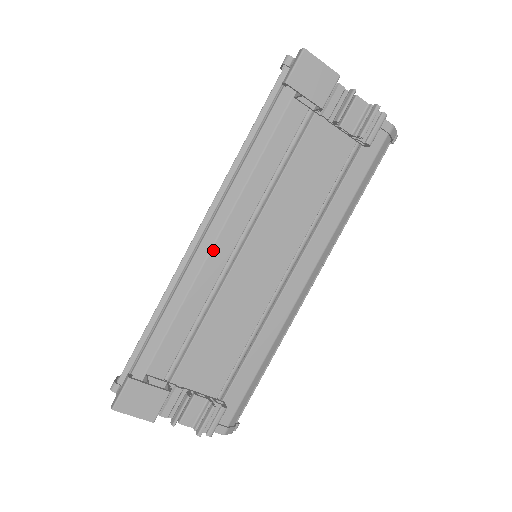
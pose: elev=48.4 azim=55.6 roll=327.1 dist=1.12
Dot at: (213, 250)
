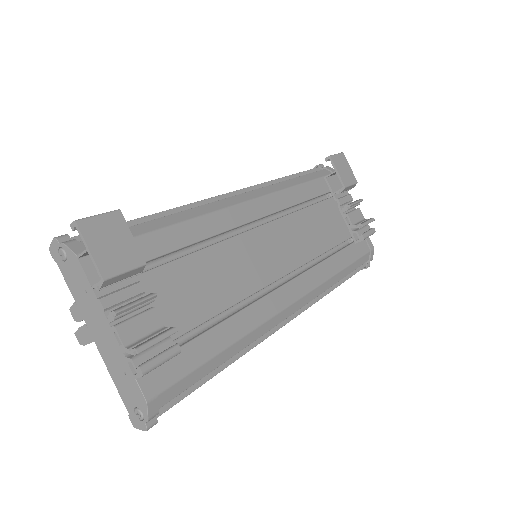
Dot at: (239, 206)
